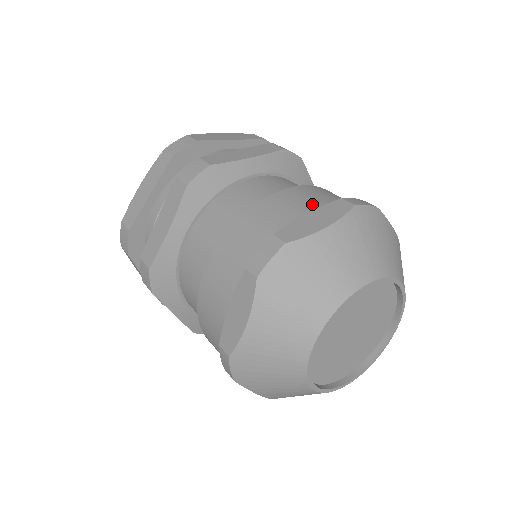
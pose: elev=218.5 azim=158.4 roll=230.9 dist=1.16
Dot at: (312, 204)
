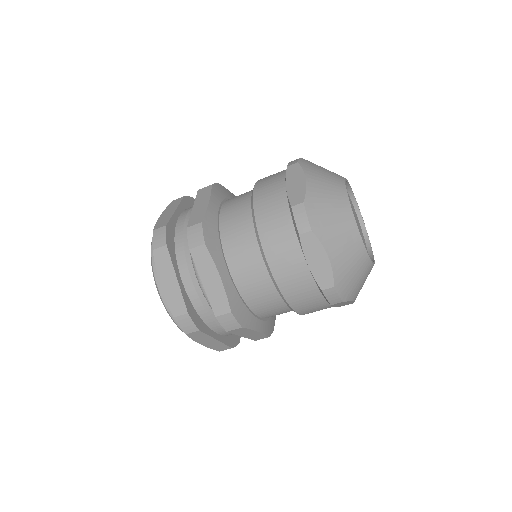
Dot at: occluded
